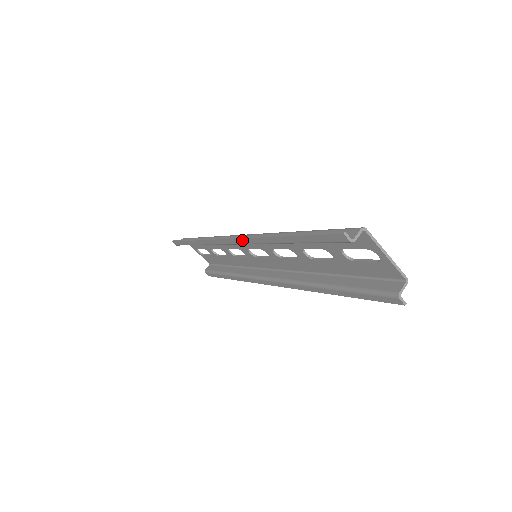
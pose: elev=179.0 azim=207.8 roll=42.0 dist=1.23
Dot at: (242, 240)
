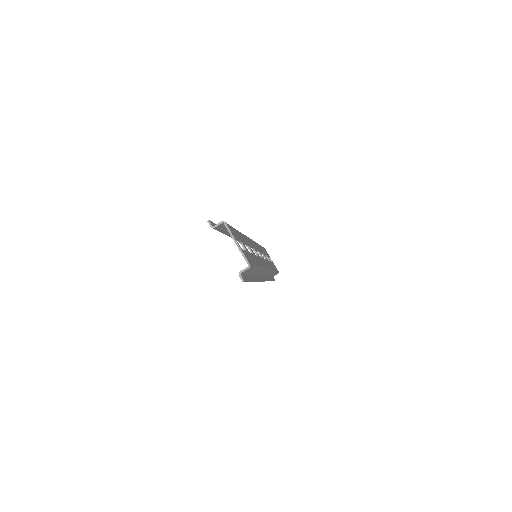
Dot at: occluded
